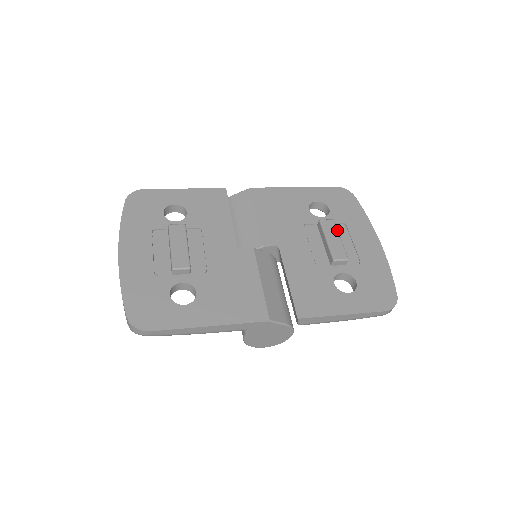
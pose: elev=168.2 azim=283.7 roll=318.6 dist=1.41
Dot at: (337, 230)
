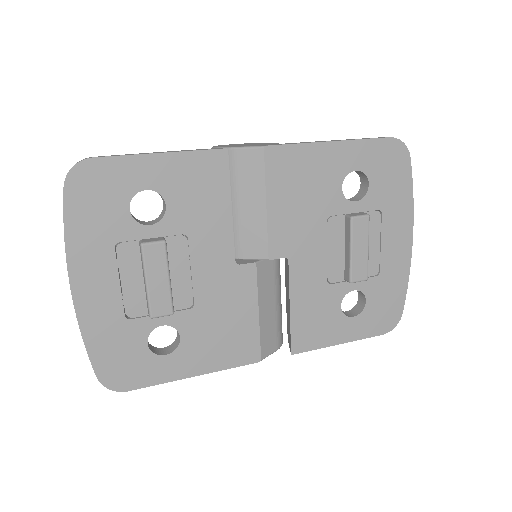
Dot at: (368, 235)
